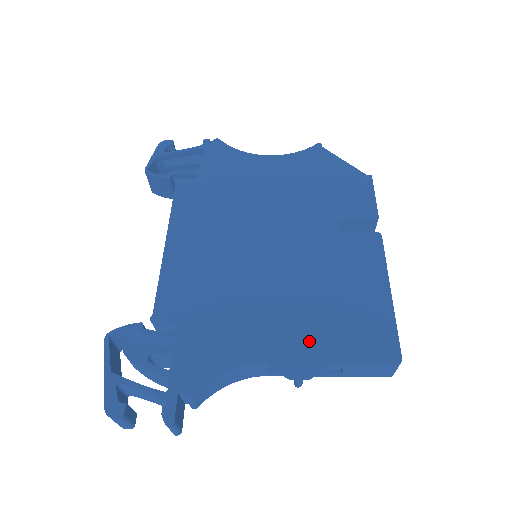
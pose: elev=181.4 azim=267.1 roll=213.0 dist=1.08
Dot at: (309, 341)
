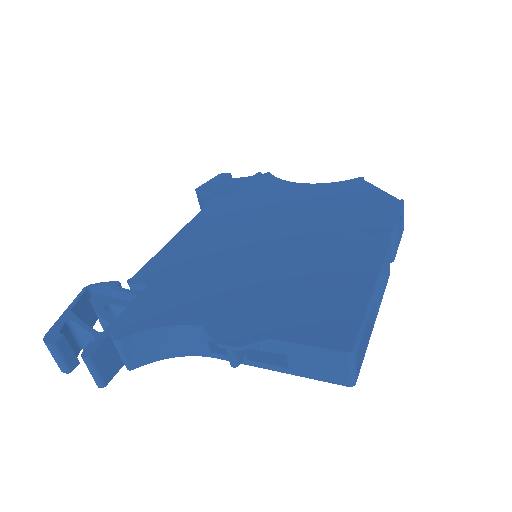
Dot at: (257, 316)
